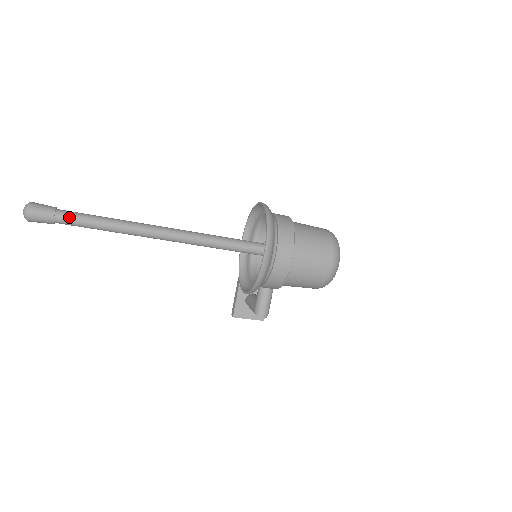
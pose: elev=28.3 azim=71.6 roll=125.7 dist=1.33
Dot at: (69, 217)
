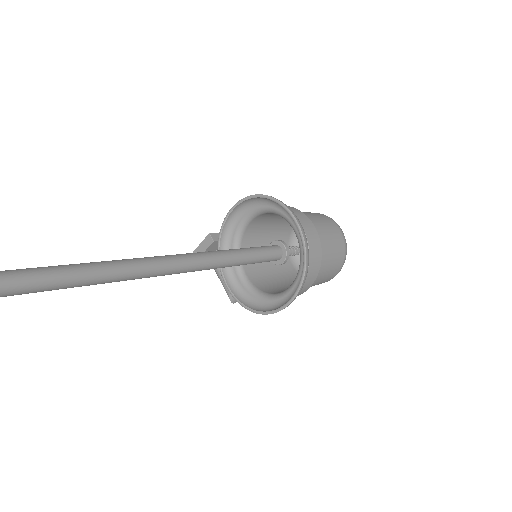
Dot at: (24, 291)
